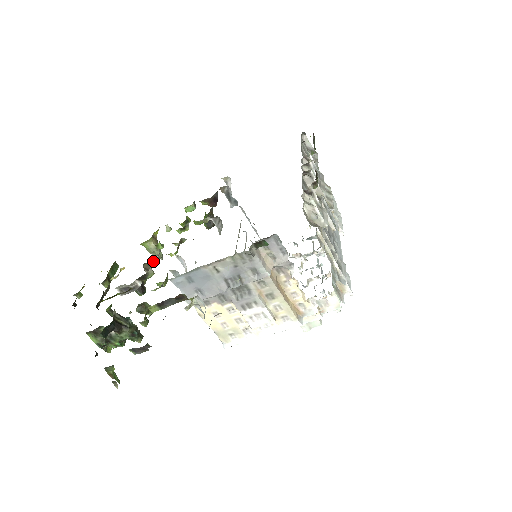
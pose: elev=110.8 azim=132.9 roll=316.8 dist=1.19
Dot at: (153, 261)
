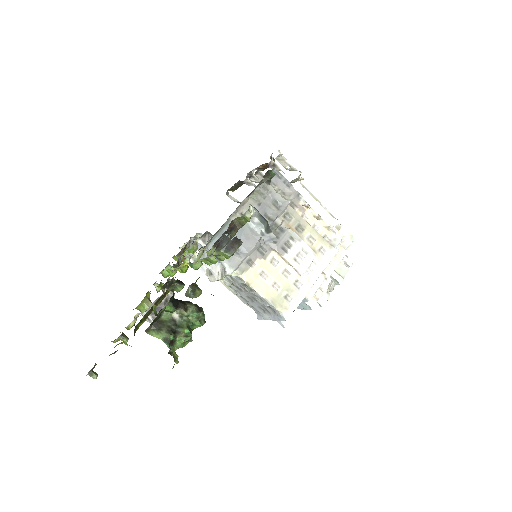
Dot at: occluded
